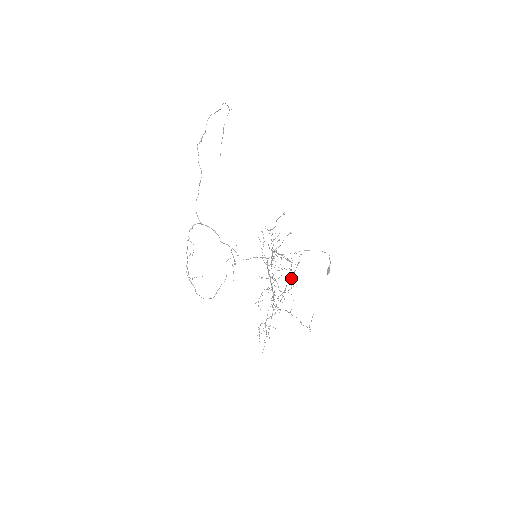
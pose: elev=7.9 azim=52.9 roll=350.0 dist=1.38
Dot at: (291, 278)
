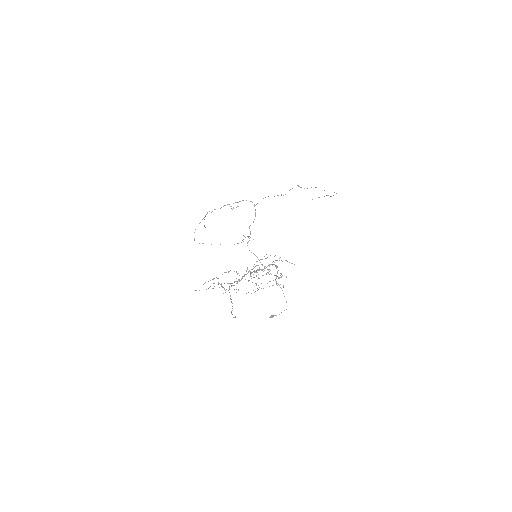
Dot at: (259, 287)
